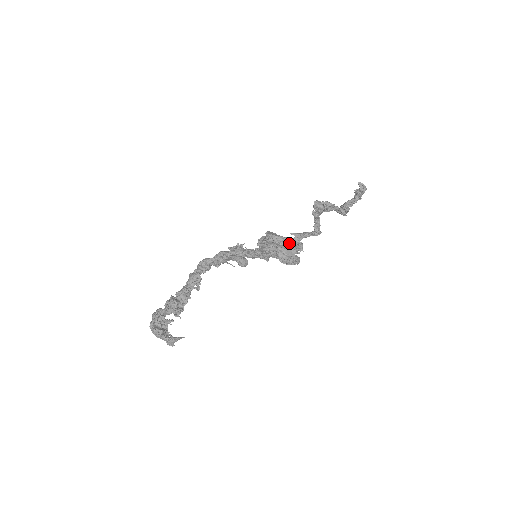
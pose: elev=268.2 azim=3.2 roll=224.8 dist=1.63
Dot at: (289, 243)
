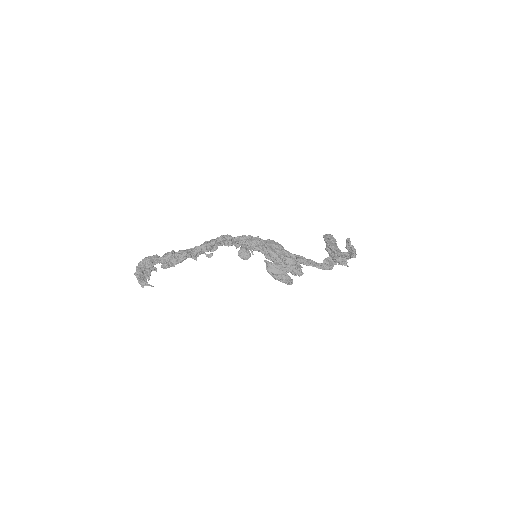
Dot at: (278, 261)
